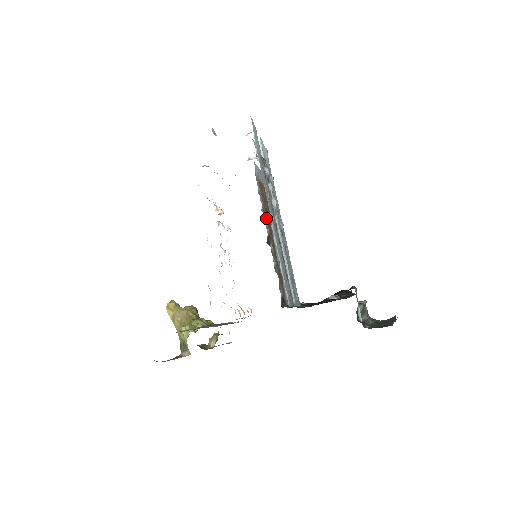
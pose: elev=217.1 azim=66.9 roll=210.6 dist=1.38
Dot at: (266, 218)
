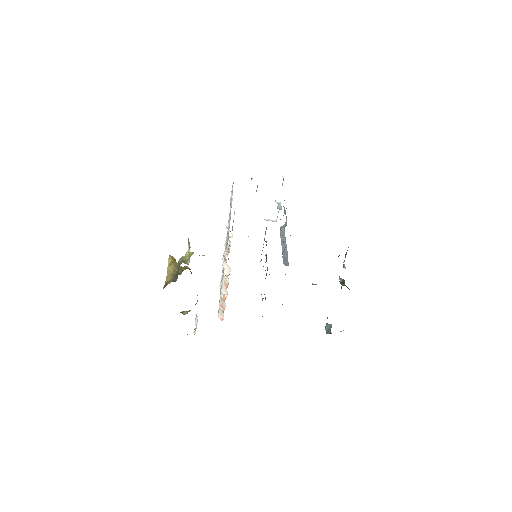
Dot at: occluded
